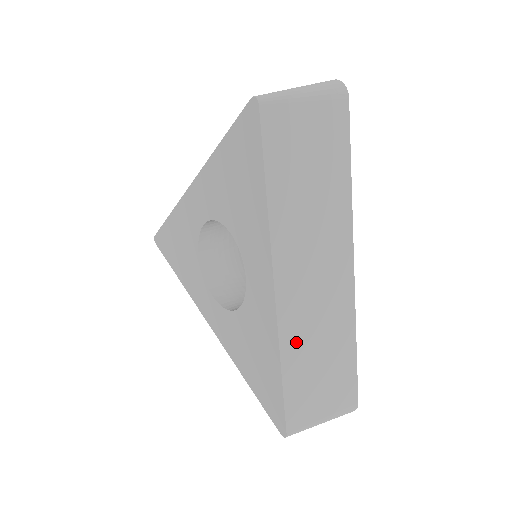
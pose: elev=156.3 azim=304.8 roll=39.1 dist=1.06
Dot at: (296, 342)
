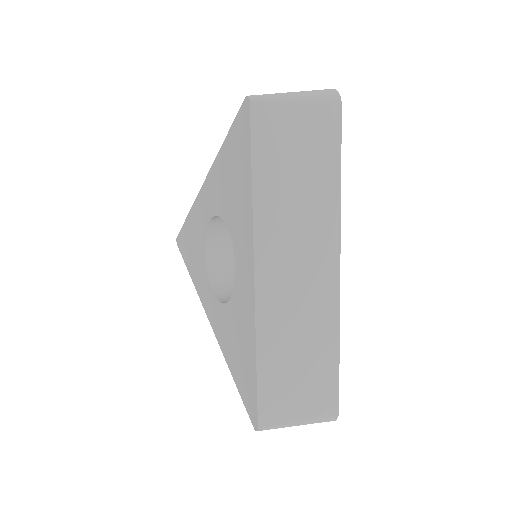
Dot at: (274, 334)
